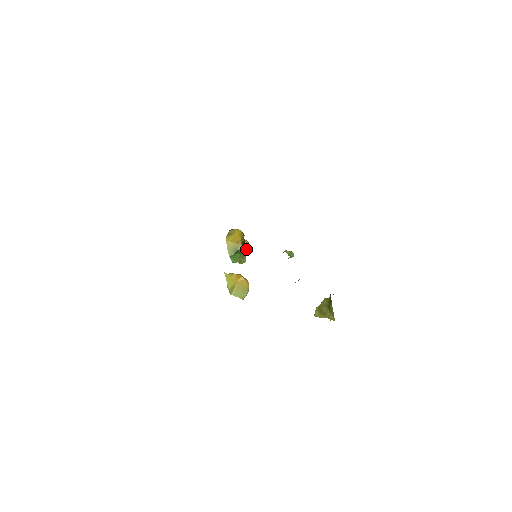
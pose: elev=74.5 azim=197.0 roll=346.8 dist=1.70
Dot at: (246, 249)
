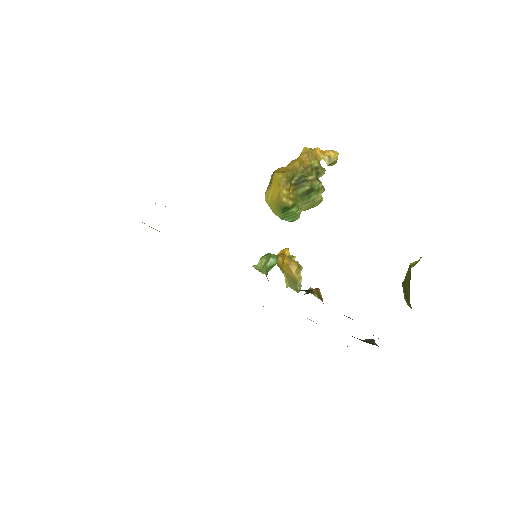
Dot at: (310, 185)
